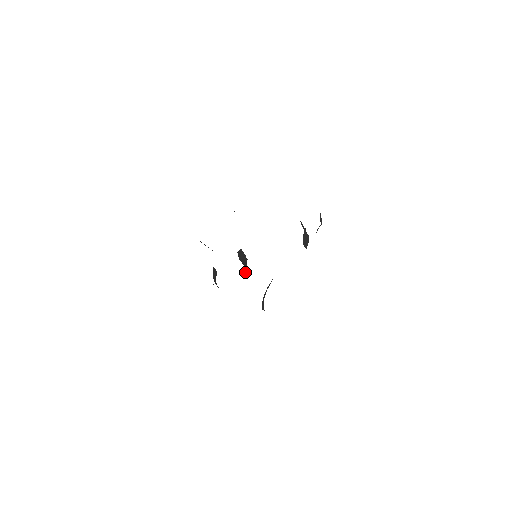
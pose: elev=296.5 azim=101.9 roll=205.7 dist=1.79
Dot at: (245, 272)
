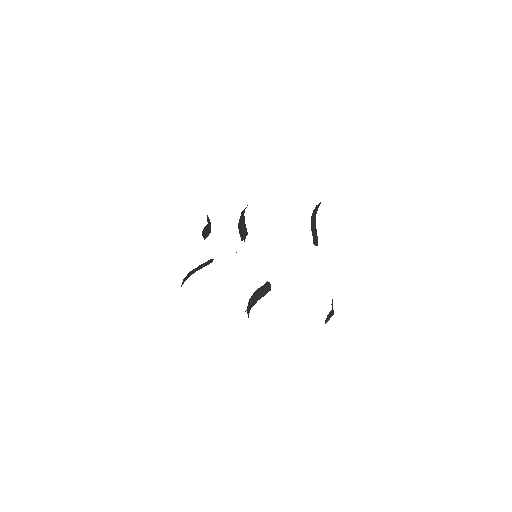
Dot at: (241, 240)
